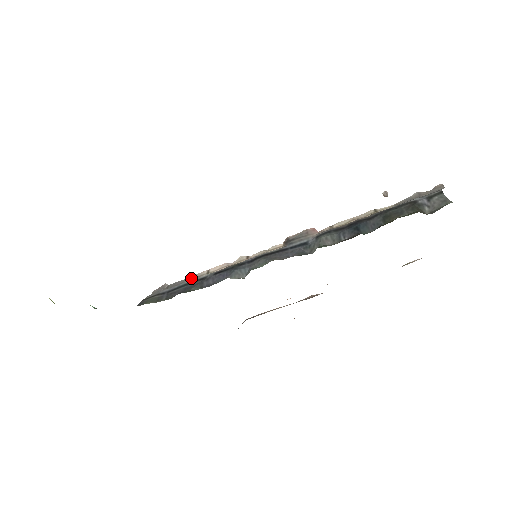
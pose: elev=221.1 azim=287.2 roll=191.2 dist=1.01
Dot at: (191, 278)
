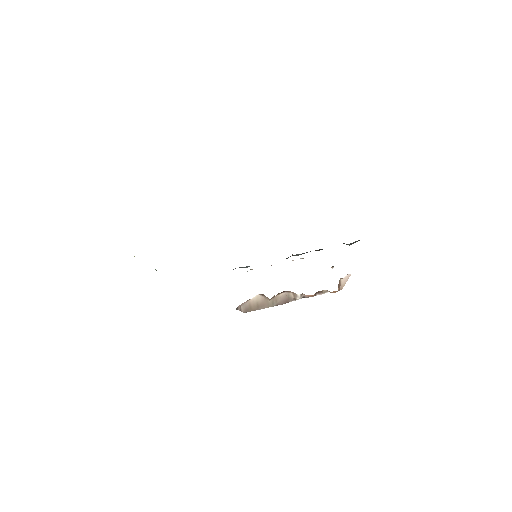
Dot at: occluded
